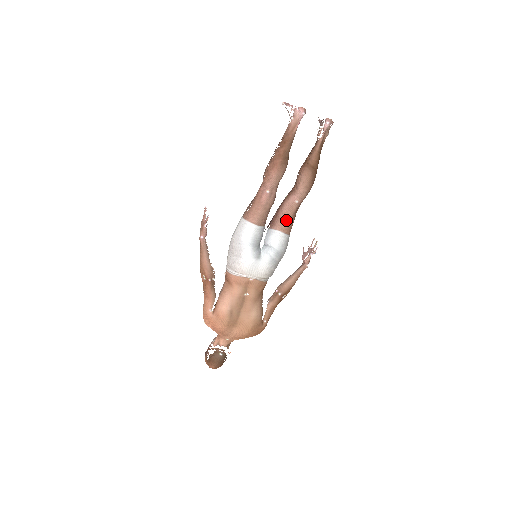
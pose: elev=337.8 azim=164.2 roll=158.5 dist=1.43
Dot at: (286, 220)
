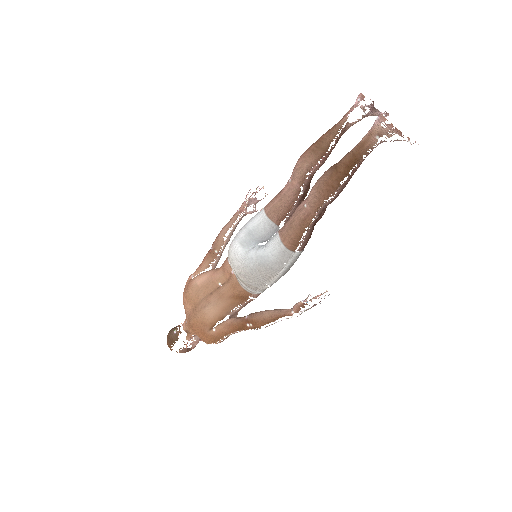
Dot at: (289, 224)
